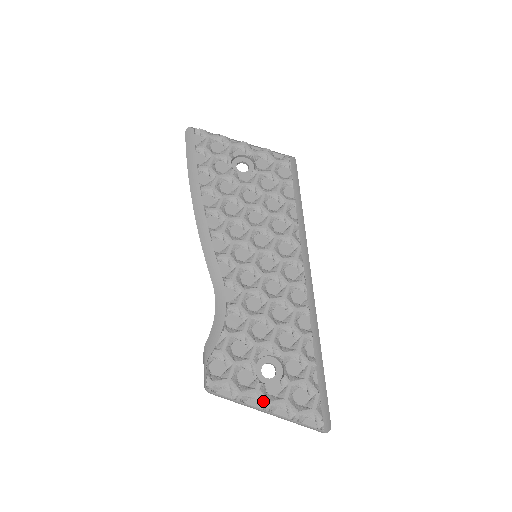
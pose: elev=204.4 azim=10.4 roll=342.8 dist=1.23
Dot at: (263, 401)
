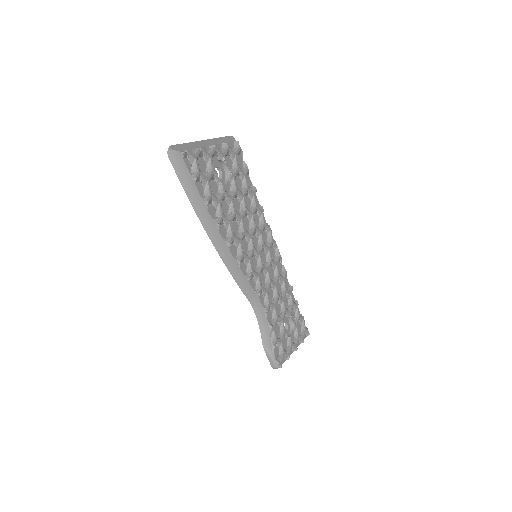
Dot at: (295, 347)
